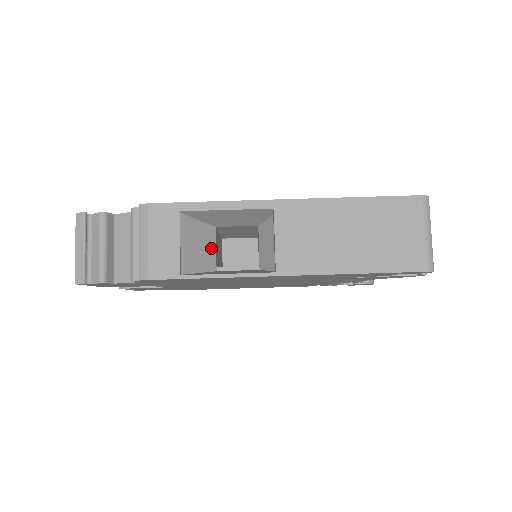
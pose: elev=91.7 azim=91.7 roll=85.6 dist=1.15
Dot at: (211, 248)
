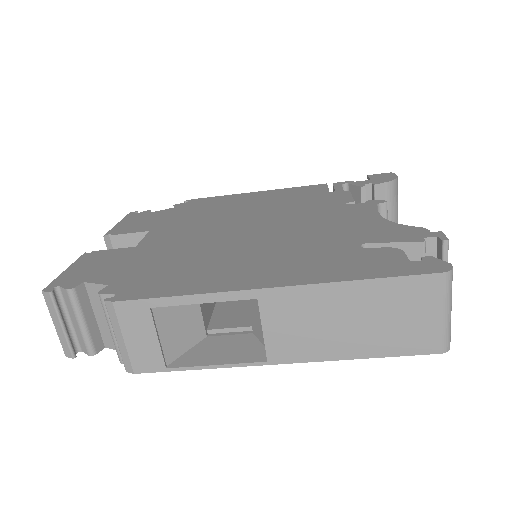
Dot at: (196, 318)
